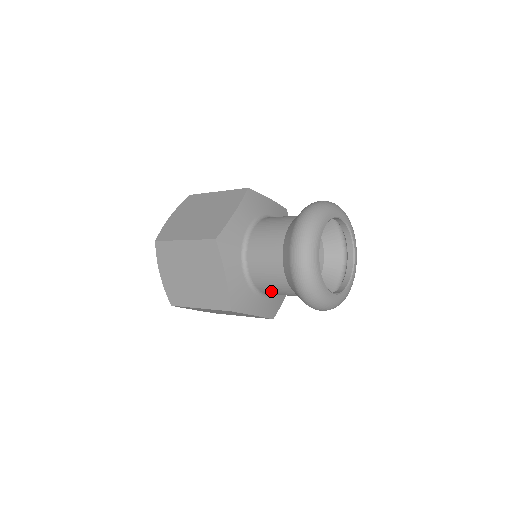
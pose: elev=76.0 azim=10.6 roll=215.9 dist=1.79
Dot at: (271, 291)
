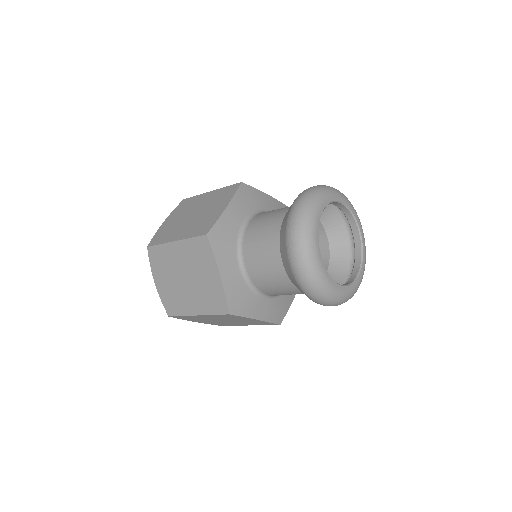
Dot at: (255, 251)
